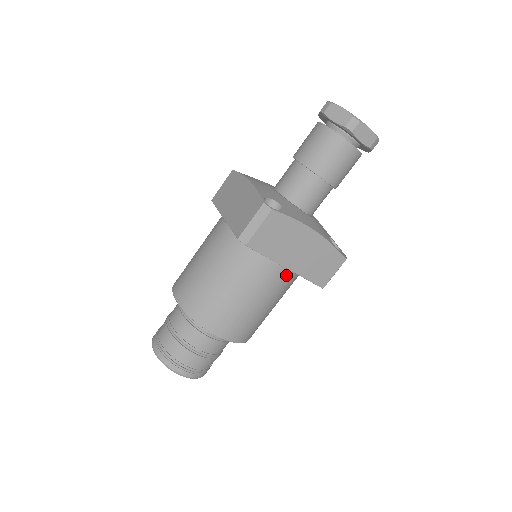
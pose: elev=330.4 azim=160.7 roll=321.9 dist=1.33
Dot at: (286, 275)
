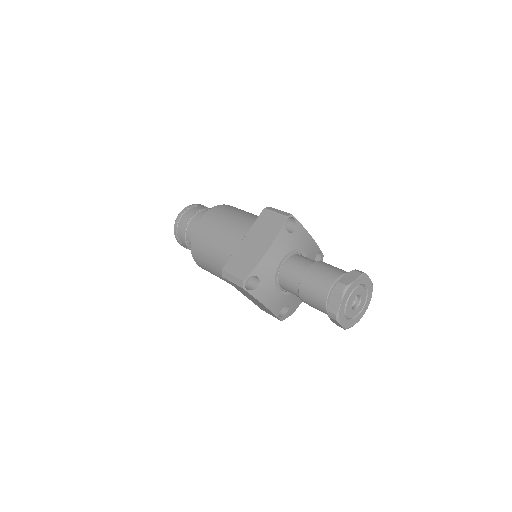
Dot at: occluded
